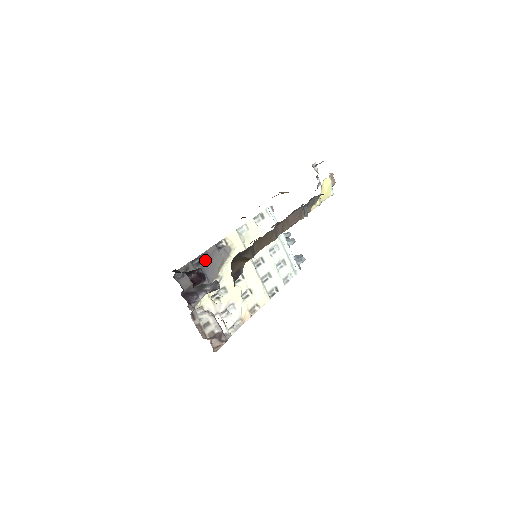
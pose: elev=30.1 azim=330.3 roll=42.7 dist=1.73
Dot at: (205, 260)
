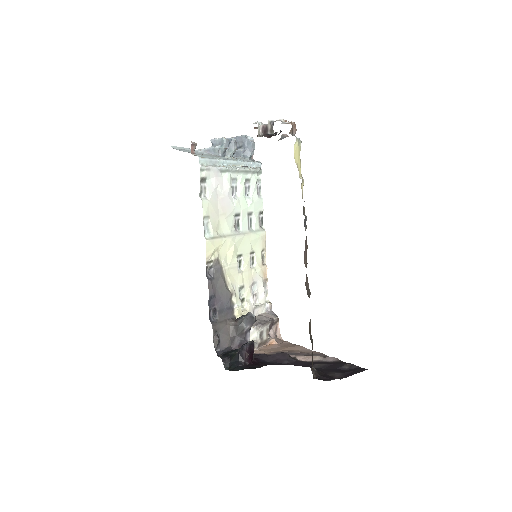
Dot at: (215, 302)
